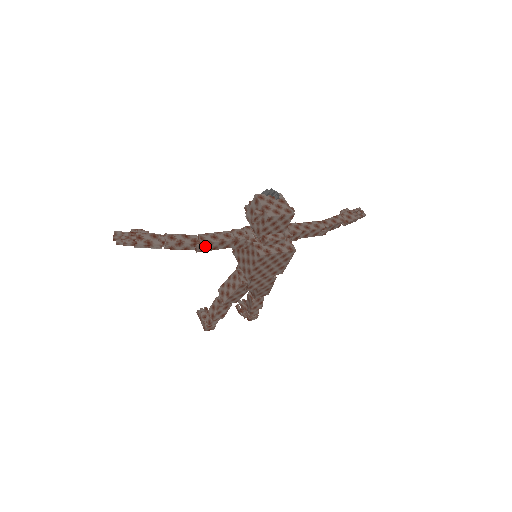
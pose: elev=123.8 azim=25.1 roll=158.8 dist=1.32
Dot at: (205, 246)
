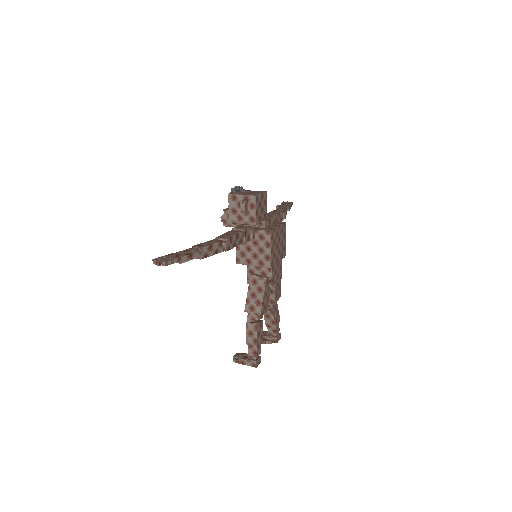
Dot at: (229, 242)
